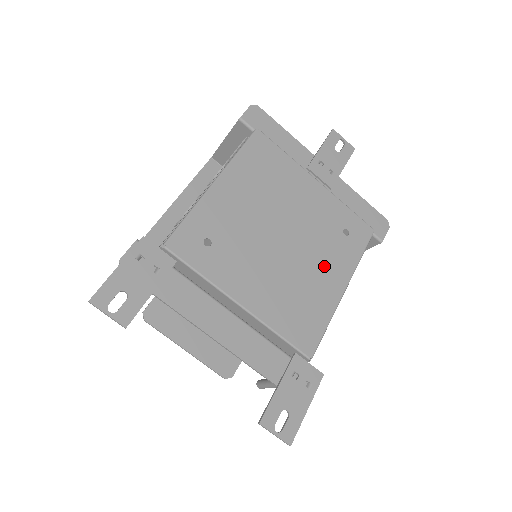
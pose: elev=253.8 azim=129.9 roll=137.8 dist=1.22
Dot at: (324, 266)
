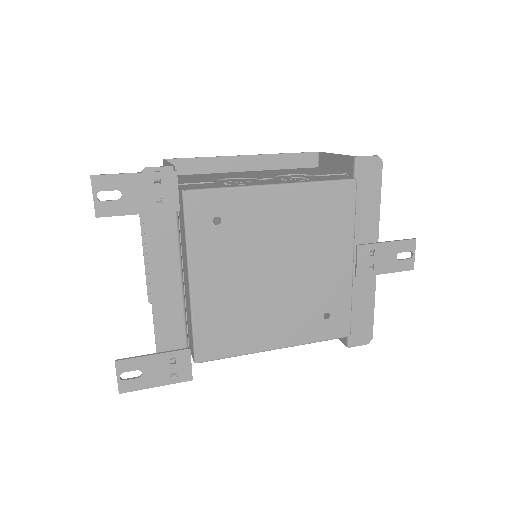
Dot at: (281, 320)
